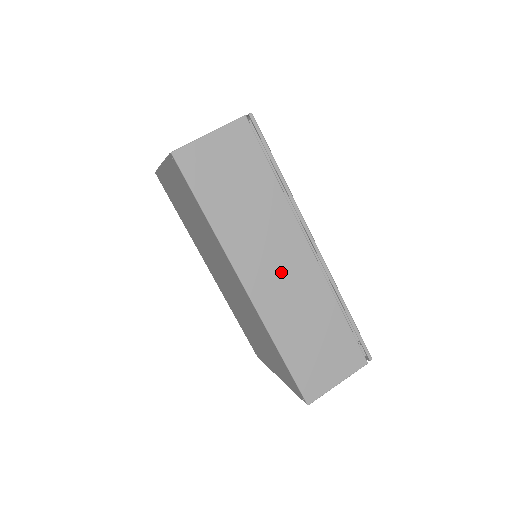
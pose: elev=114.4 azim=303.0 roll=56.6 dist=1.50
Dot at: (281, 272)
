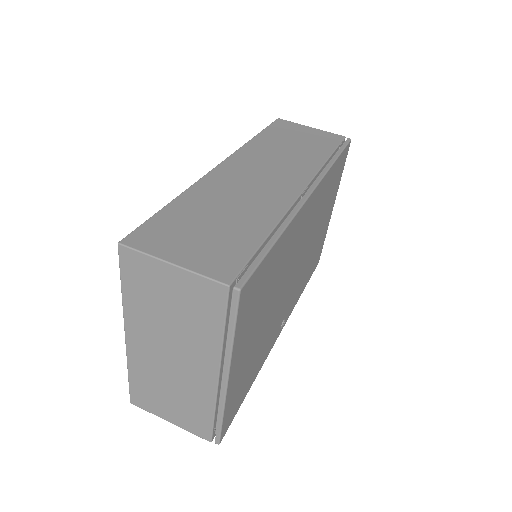
Dot at: (259, 178)
